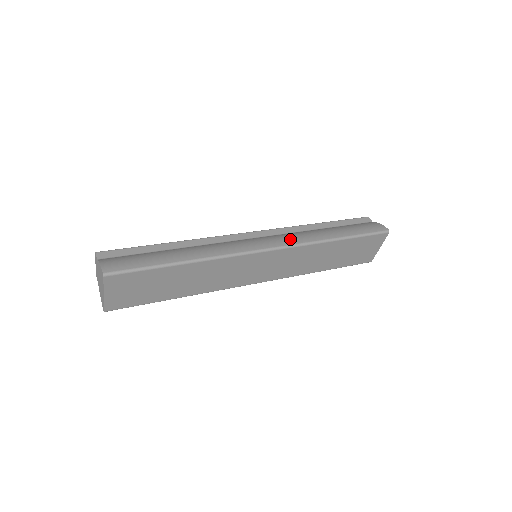
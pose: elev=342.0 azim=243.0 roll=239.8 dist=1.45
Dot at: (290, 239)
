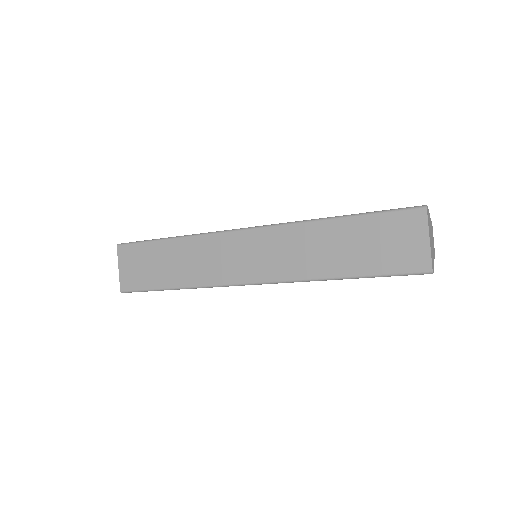
Dot at: occluded
